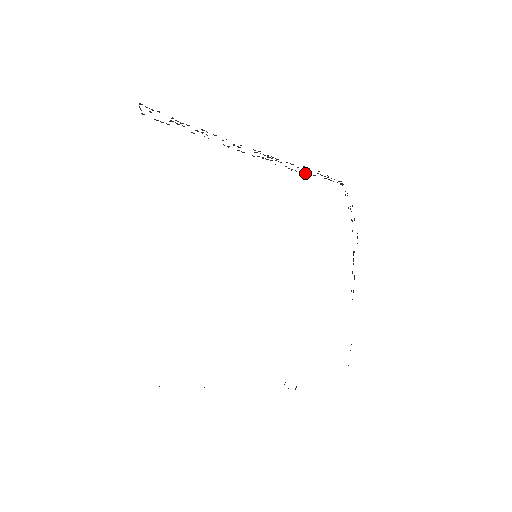
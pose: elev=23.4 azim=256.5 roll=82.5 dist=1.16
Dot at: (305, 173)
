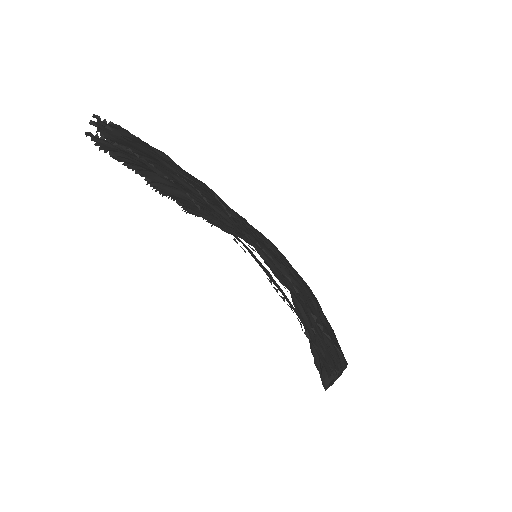
Dot at: occluded
